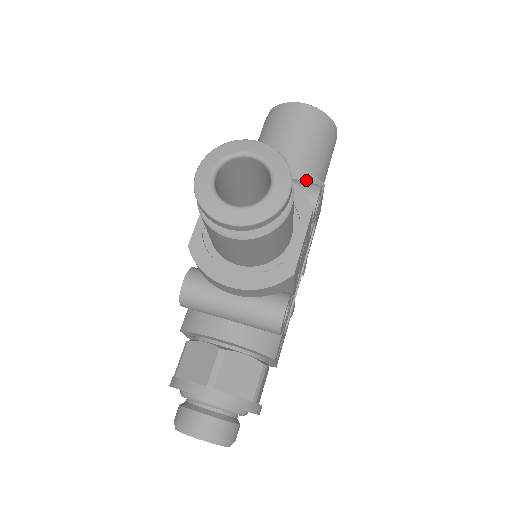
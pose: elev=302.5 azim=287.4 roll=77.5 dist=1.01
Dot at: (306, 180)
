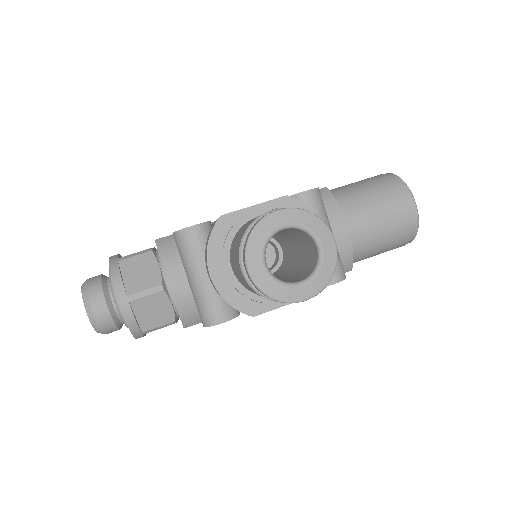
Dot at: (345, 257)
